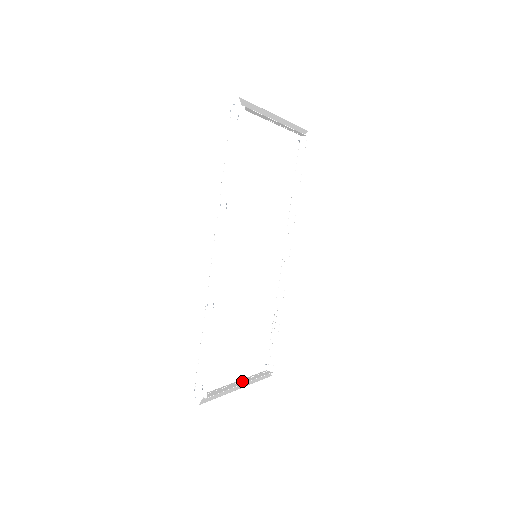
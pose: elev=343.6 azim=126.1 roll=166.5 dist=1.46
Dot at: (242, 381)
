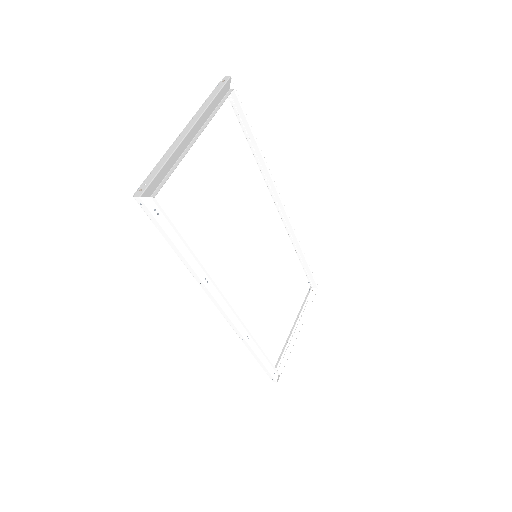
Dot at: (298, 325)
